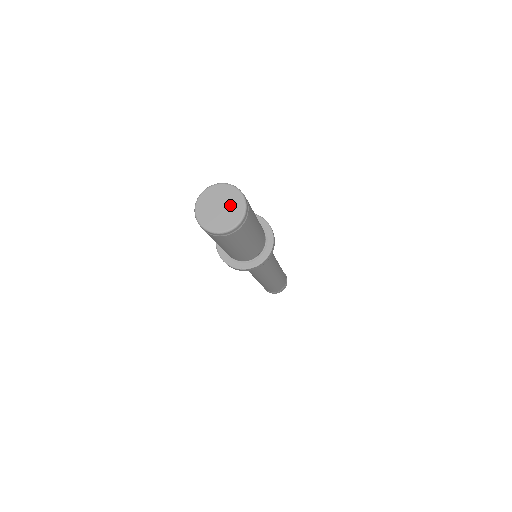
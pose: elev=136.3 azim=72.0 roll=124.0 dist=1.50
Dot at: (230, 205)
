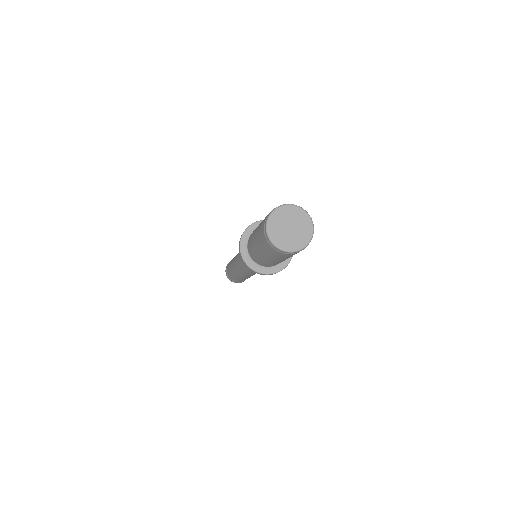
Dot at: (298, 234)
